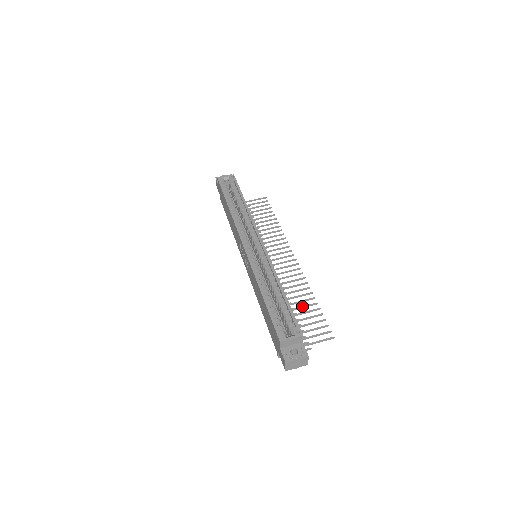
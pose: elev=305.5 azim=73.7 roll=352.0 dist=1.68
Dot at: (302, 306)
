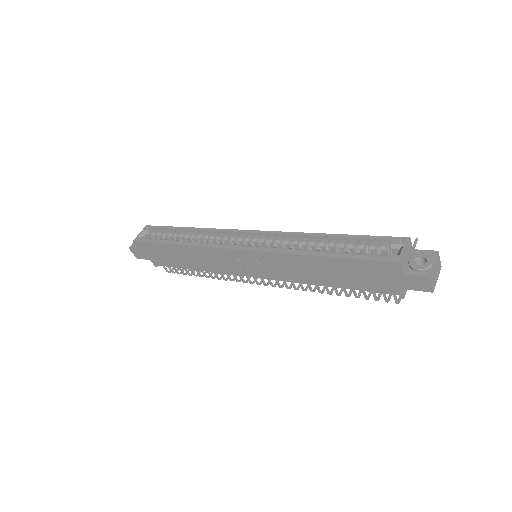
Dot at: occluded
